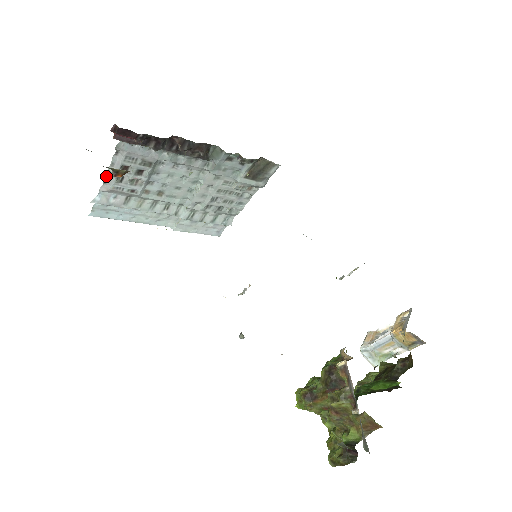
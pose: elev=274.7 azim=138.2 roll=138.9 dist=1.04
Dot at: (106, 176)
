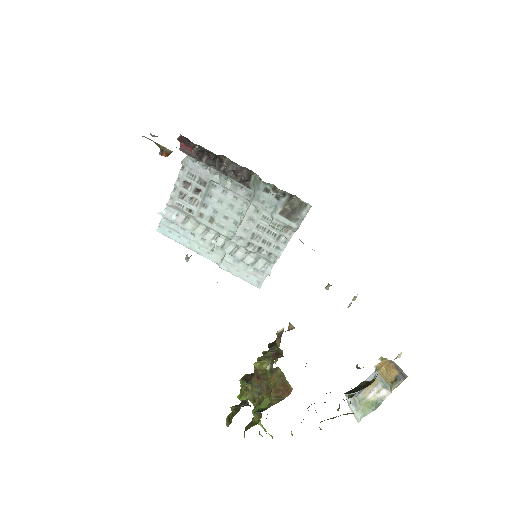
Dot at: (173, 191)
